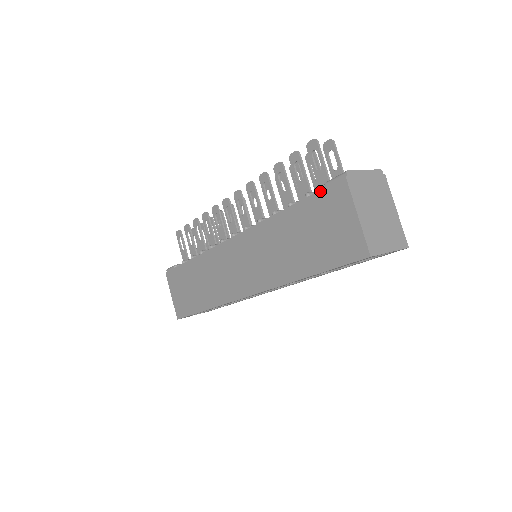
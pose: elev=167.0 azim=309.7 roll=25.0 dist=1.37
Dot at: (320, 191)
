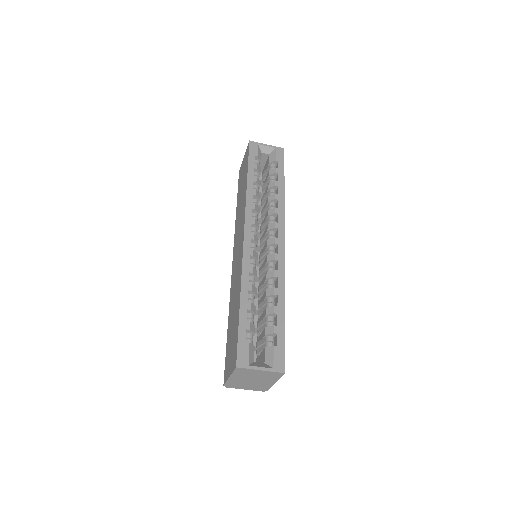
Dot at: (238, 185)
